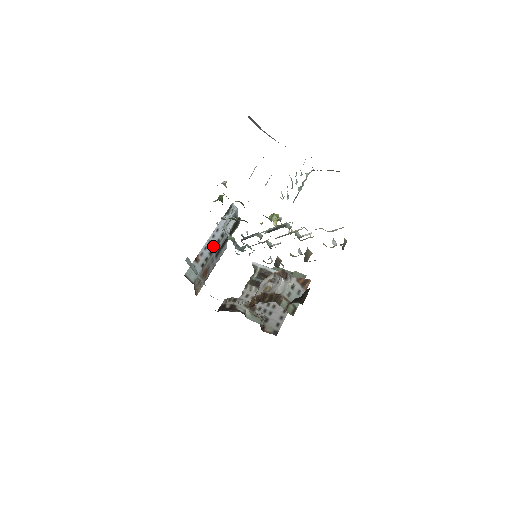
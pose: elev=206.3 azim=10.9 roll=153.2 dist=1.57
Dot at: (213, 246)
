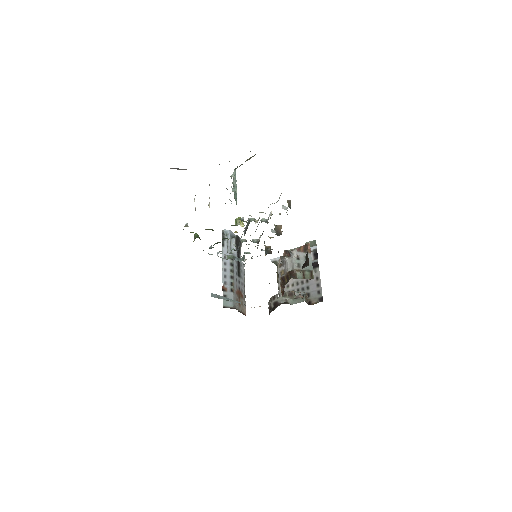
Dot at: (230, 271)
